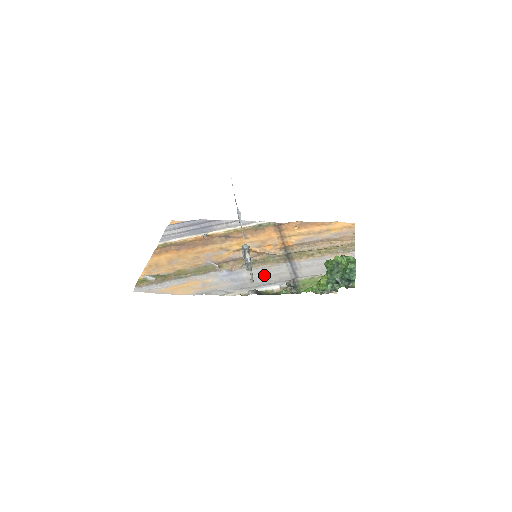
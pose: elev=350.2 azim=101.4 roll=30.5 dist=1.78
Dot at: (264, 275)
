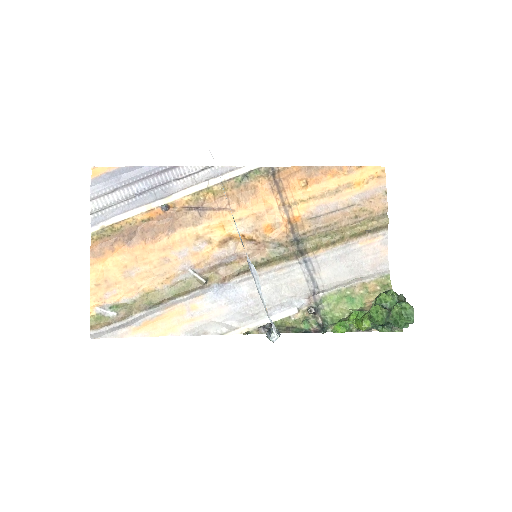
Dot at: (272, 287)
